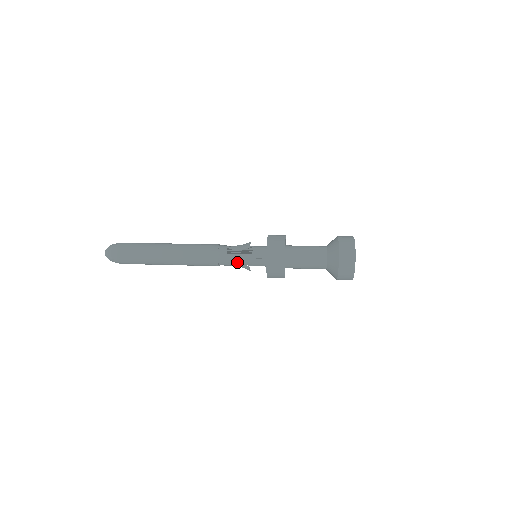
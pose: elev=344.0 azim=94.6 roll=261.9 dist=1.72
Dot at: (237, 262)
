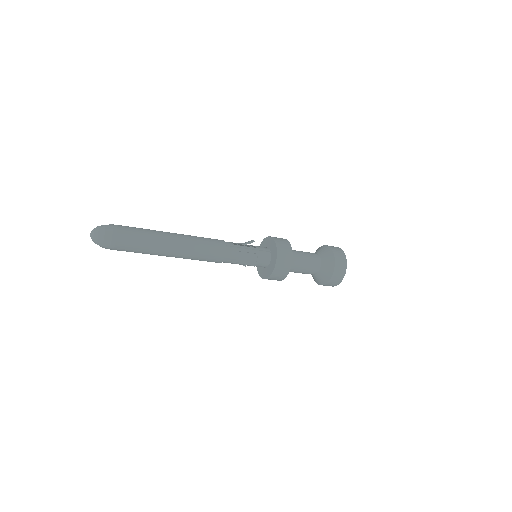
Dot at: (243, 254)
